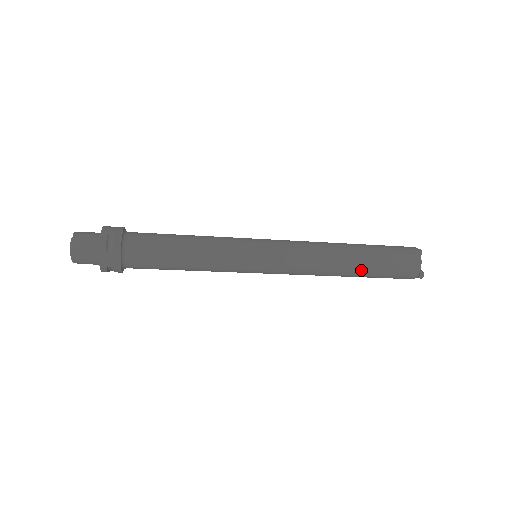
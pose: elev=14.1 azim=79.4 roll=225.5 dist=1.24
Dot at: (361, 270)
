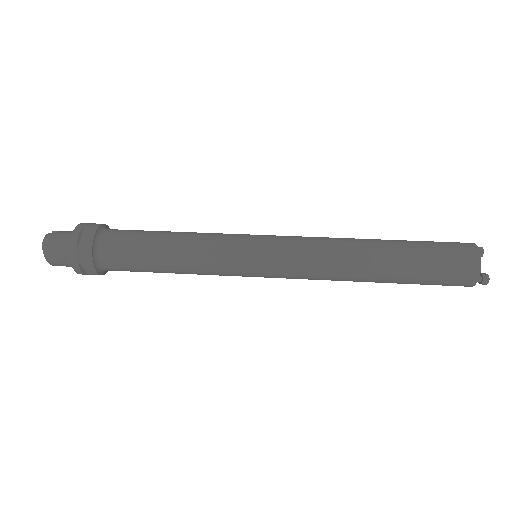
Dot at: (393, 268)
